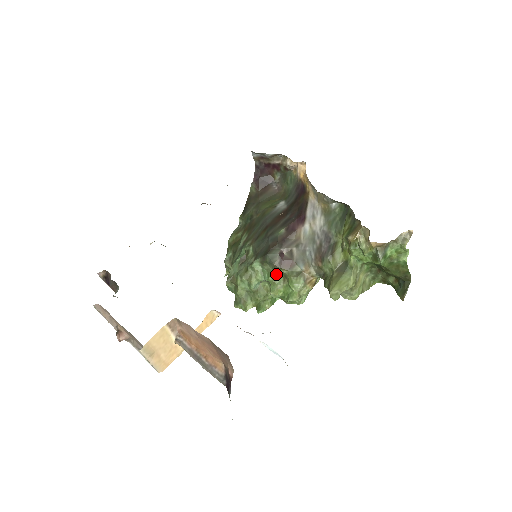
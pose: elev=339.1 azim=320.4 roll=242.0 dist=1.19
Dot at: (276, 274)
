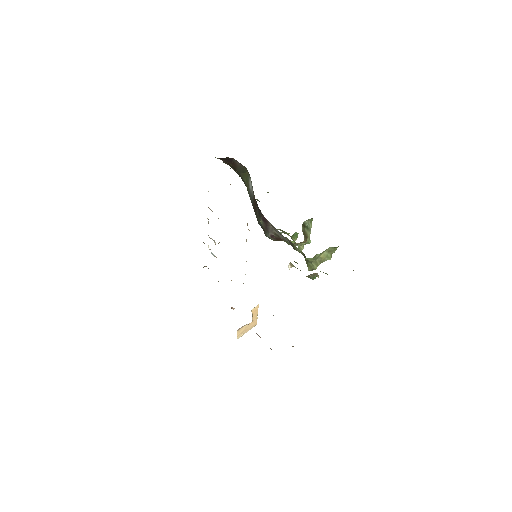
Dot at: occluded
